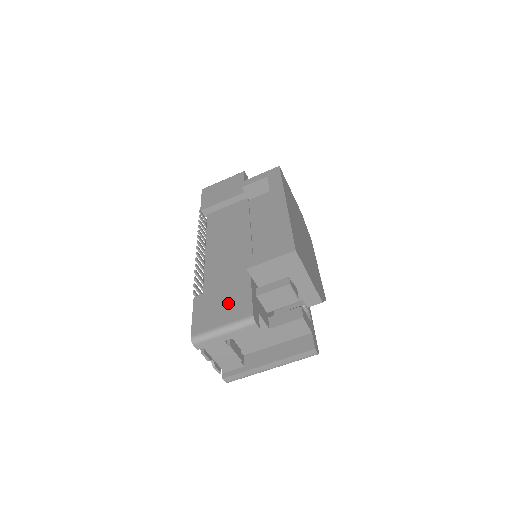
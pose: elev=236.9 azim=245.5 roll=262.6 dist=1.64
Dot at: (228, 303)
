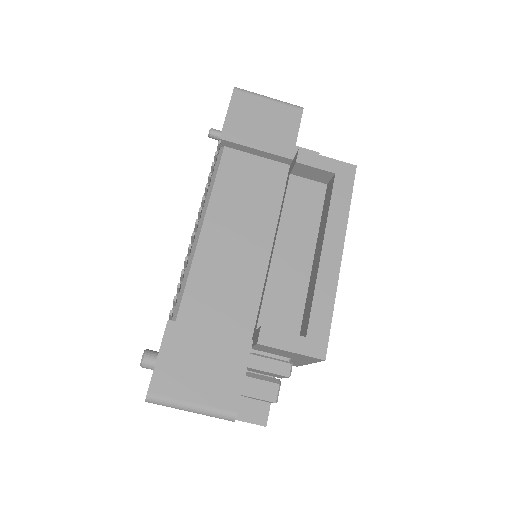
Dot at: (212, 369)
